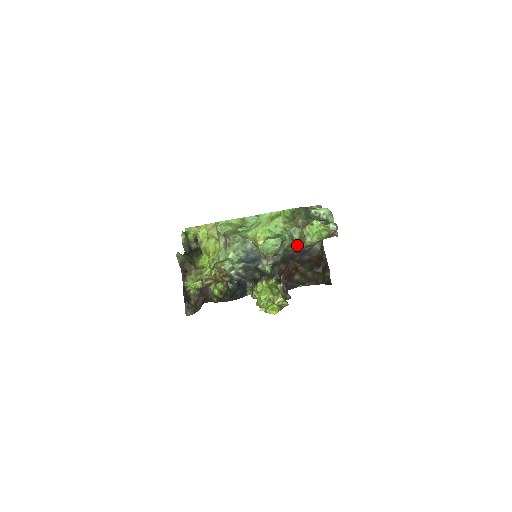
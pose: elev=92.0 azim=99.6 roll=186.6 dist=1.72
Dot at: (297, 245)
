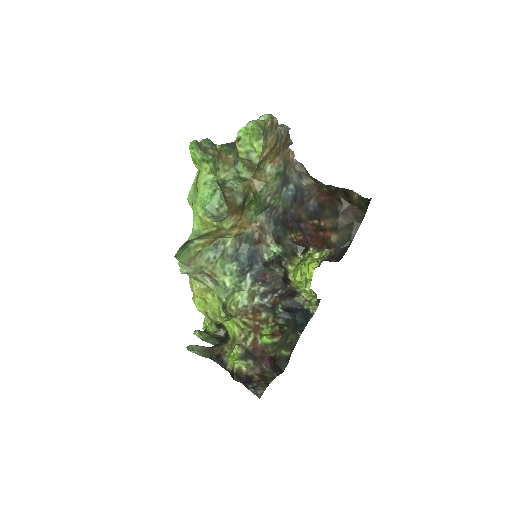
Dot at: (264, 186)
